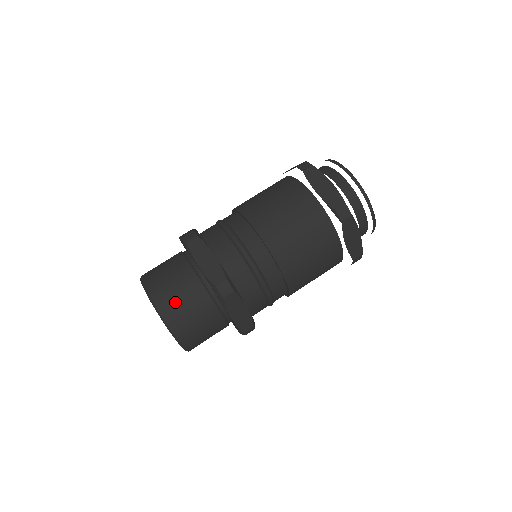
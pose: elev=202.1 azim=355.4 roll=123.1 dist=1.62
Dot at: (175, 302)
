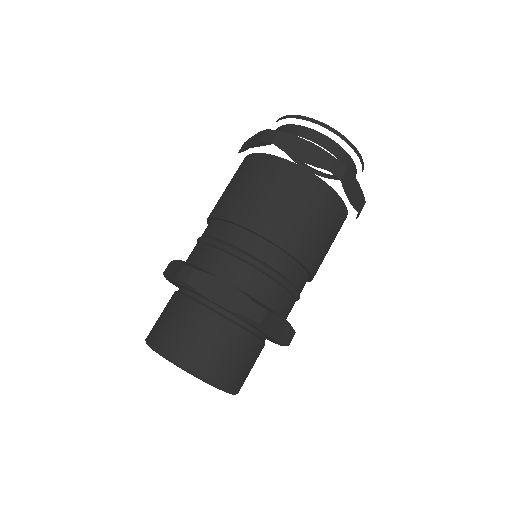
Dot at: (162, 327)
